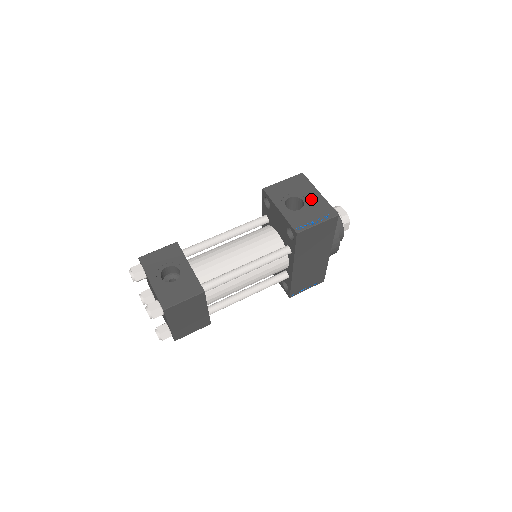
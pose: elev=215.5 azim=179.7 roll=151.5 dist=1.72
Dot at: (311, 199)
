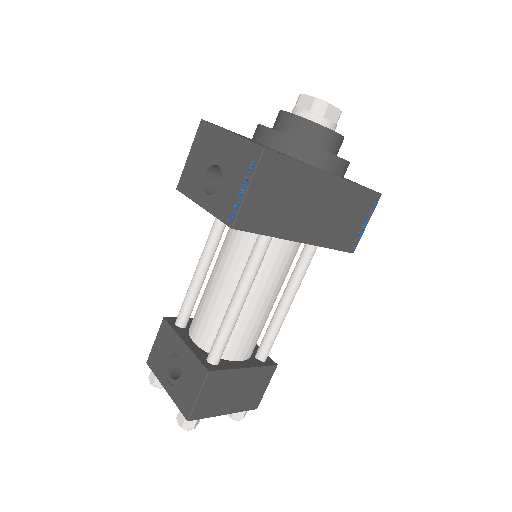
Dot at: (224, 154)
